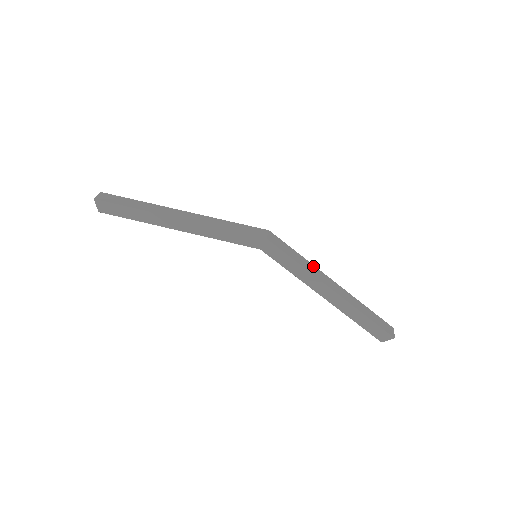
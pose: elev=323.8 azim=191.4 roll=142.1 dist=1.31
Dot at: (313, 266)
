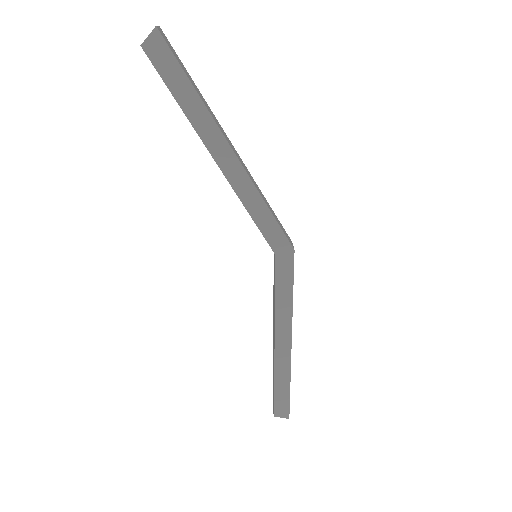
Dot at: occluded
